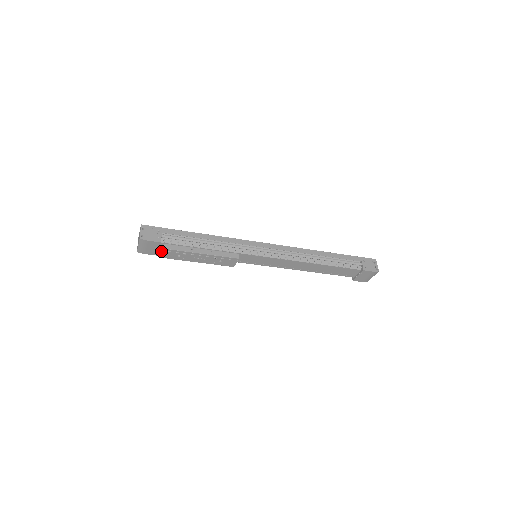
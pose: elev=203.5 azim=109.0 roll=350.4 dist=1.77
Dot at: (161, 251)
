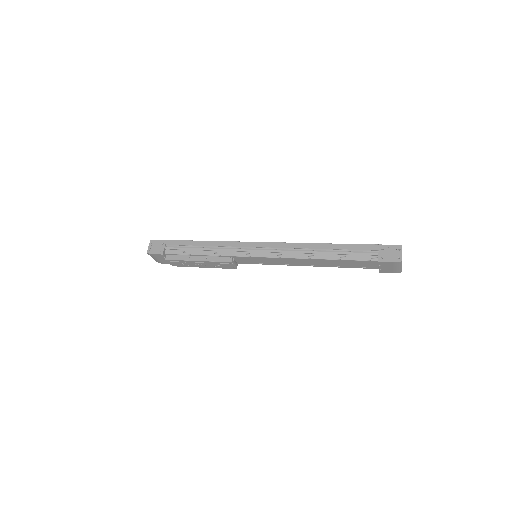
Dot at: (167, 261)
